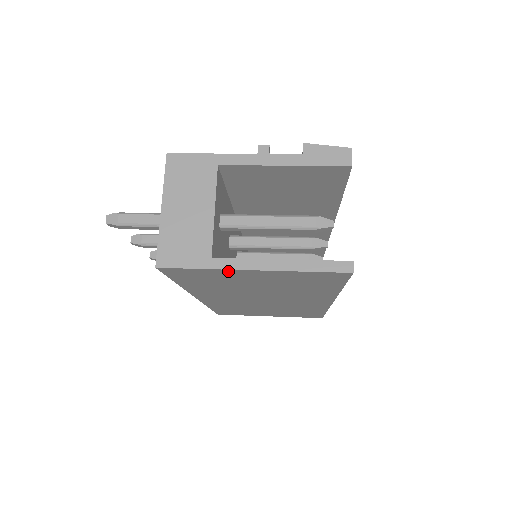
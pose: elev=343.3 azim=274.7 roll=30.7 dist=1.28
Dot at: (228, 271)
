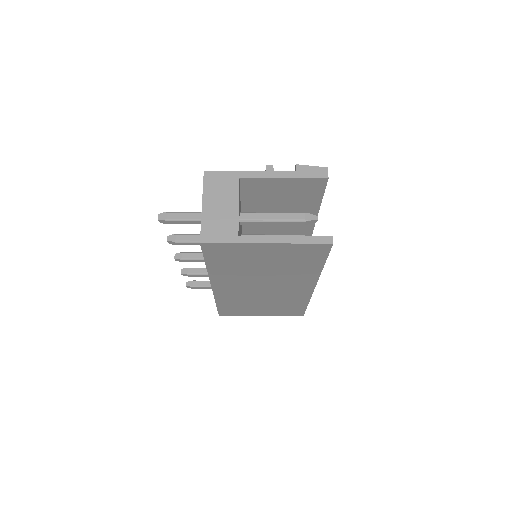
Dot at: (249, 245)
